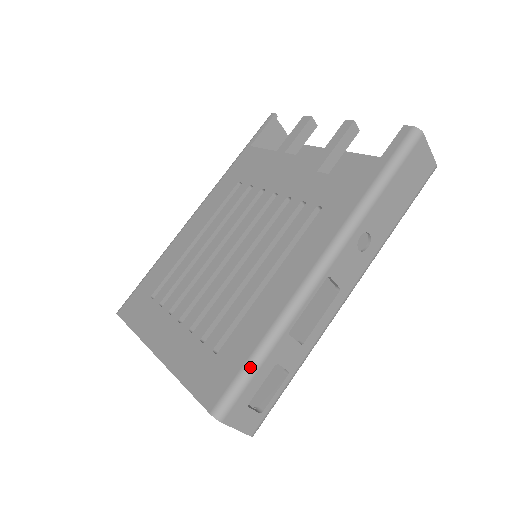
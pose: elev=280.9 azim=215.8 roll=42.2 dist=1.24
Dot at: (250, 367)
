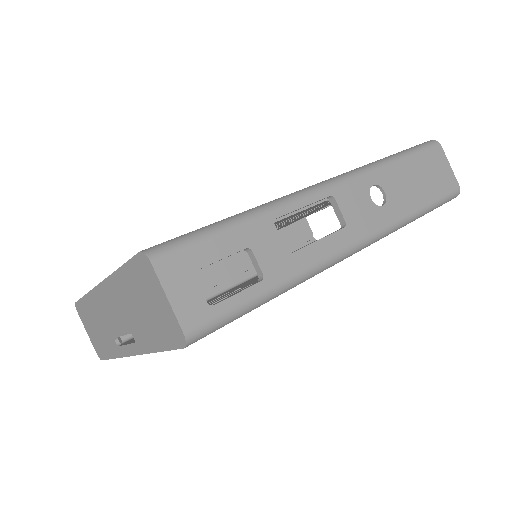
Dot at: (214, 225)
